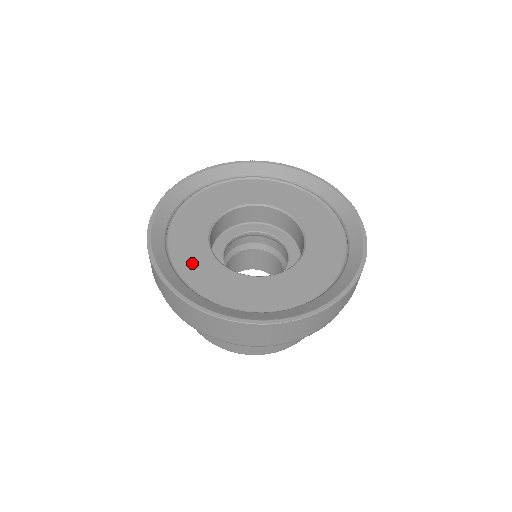
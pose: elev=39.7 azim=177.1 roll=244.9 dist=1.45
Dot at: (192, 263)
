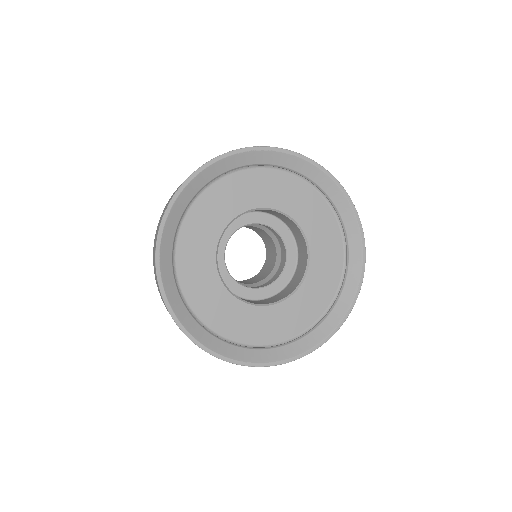
Dot at: (257, 328)
